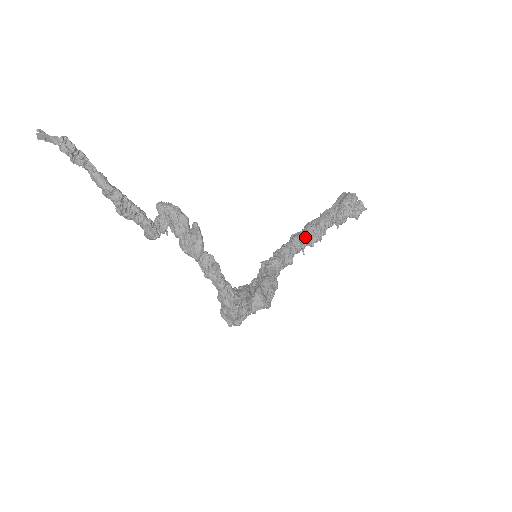
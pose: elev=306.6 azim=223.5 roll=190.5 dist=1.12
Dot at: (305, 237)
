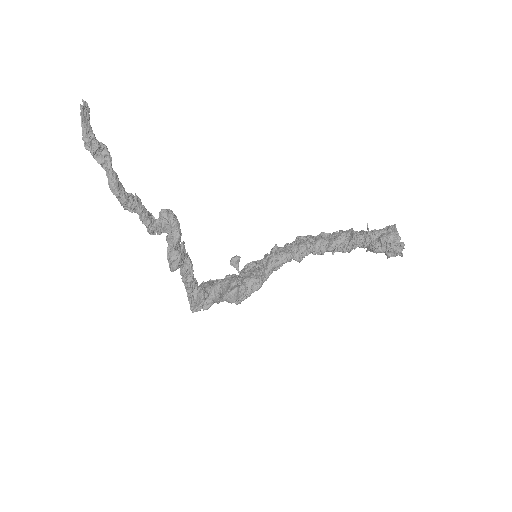
Dot at: (327, 246)
